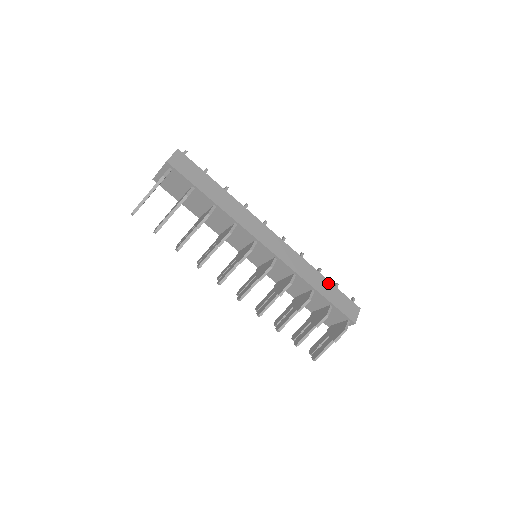
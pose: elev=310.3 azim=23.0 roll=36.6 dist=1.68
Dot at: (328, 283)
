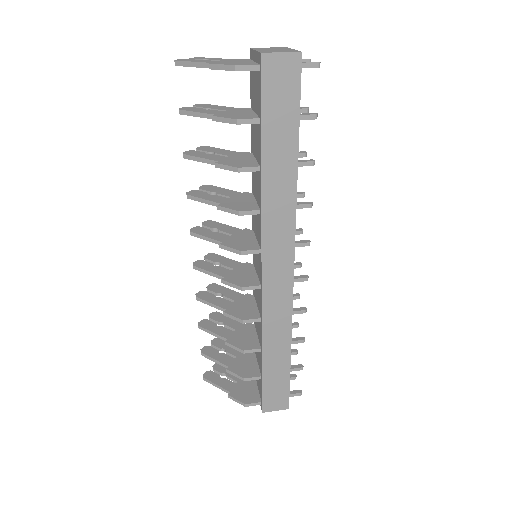
Dot at: (286, 361)
